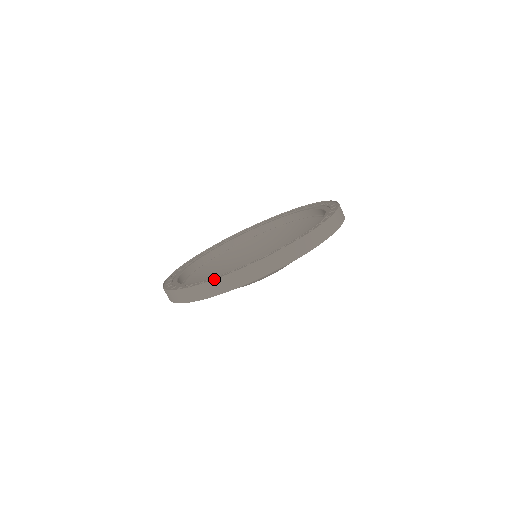
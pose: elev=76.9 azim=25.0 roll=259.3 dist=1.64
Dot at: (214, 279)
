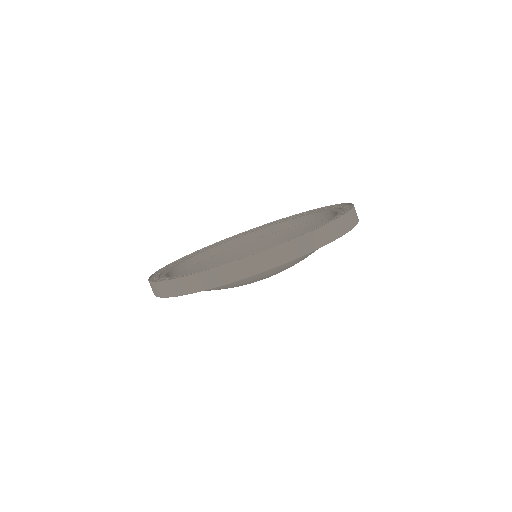
Dot at: (204, 271)
